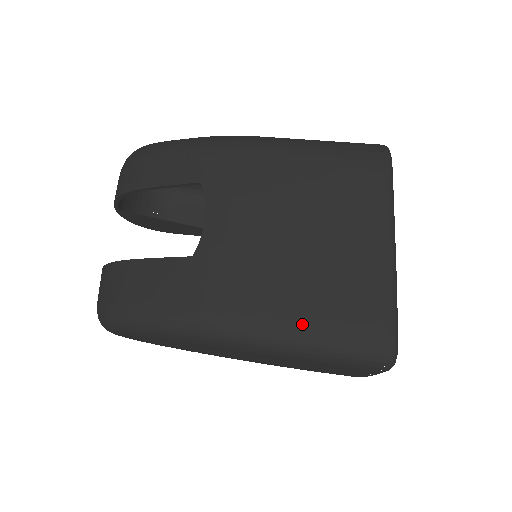
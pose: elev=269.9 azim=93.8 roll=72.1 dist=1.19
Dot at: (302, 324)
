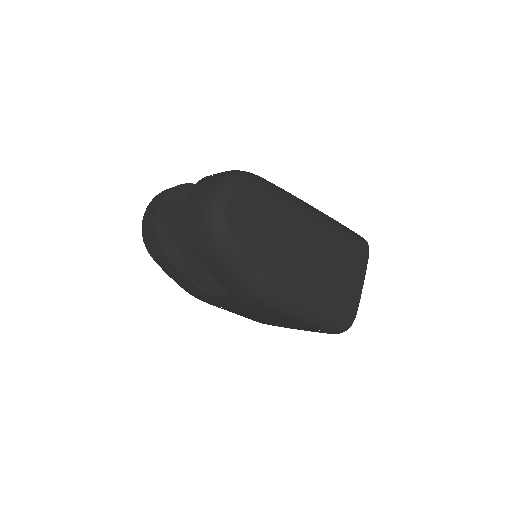
Dot at: occluded
